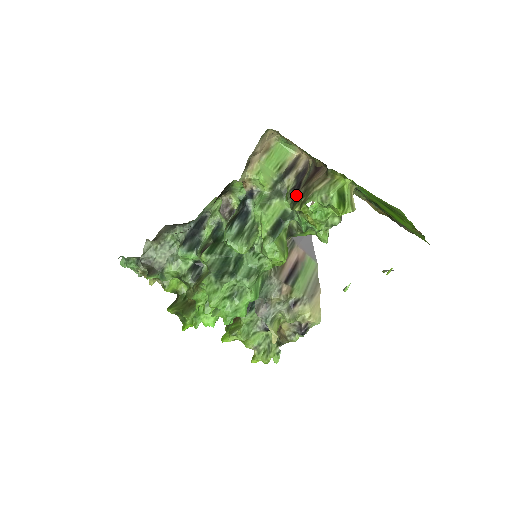
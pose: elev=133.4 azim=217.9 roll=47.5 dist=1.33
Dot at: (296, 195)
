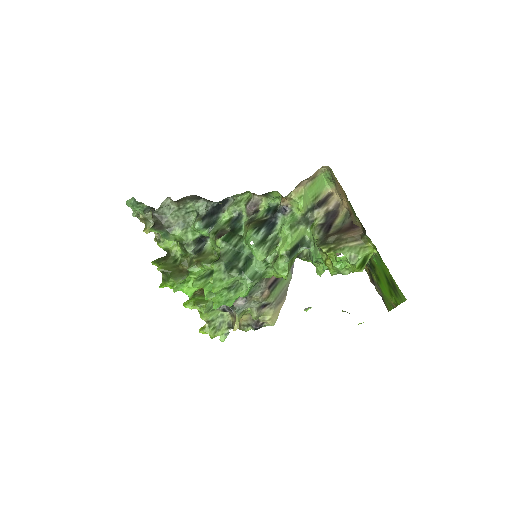
Dot at: (327, 237)
